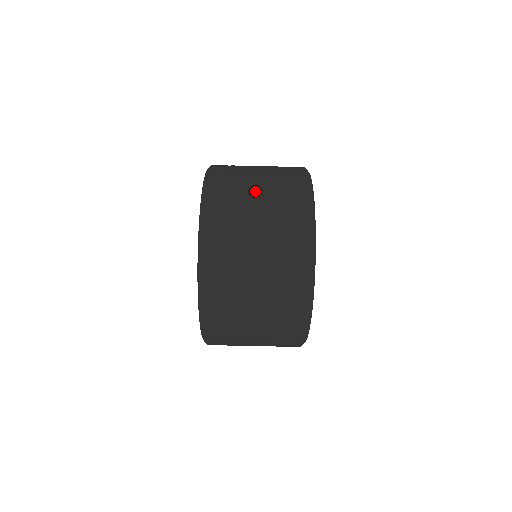
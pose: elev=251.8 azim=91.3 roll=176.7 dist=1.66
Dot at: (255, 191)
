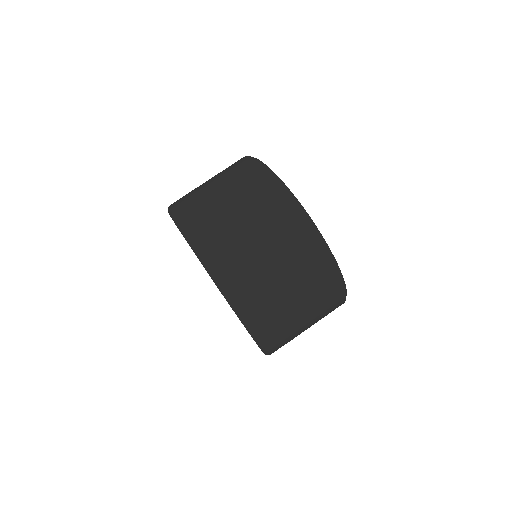
Dot at: occluded
